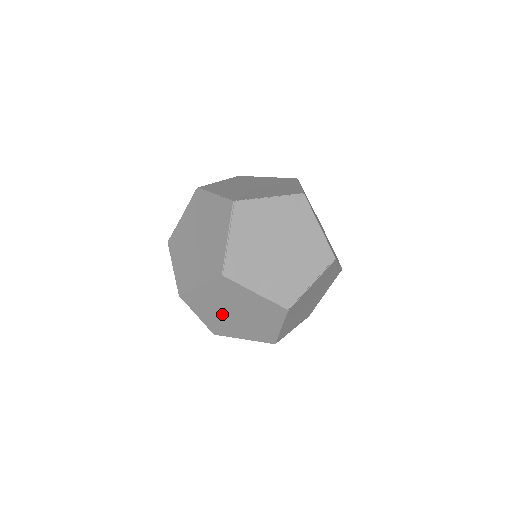
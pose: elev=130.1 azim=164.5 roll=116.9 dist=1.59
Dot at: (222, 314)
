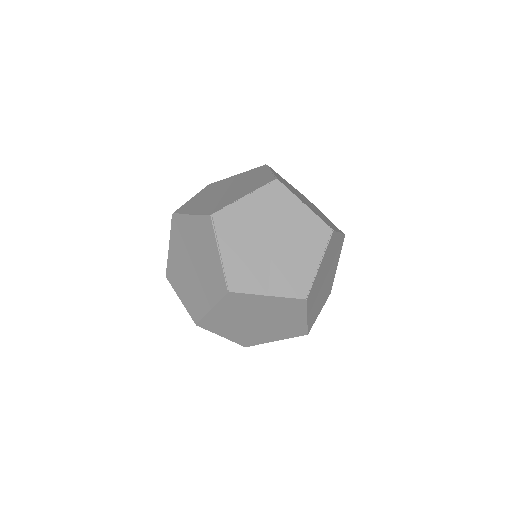
Dot at: (245, 326)
